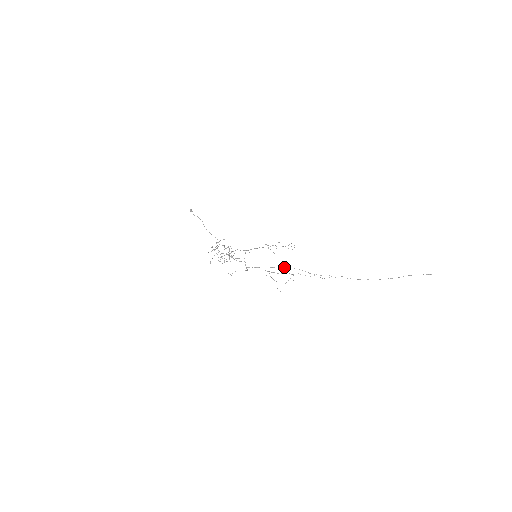
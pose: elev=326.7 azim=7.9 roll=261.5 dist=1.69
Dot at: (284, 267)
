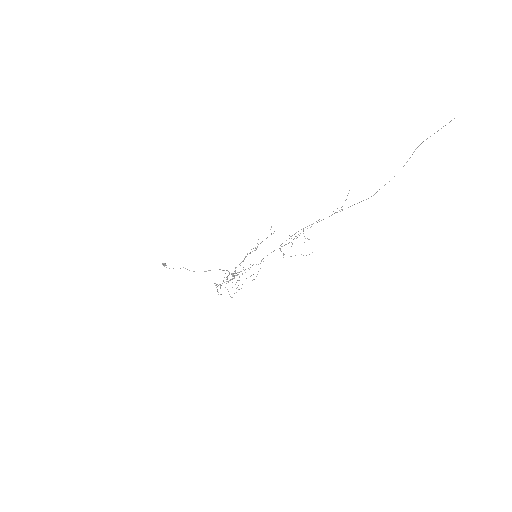
Dot at: occluded
